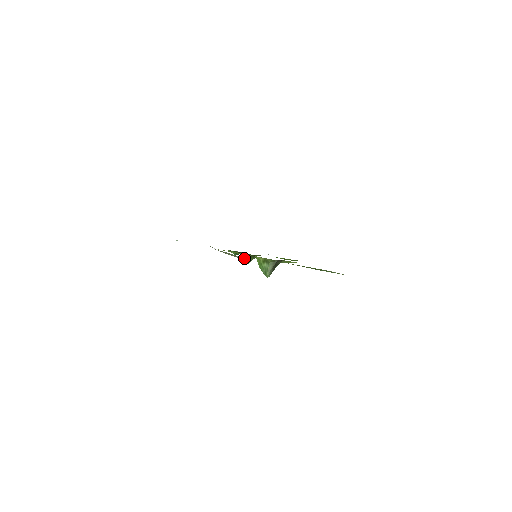
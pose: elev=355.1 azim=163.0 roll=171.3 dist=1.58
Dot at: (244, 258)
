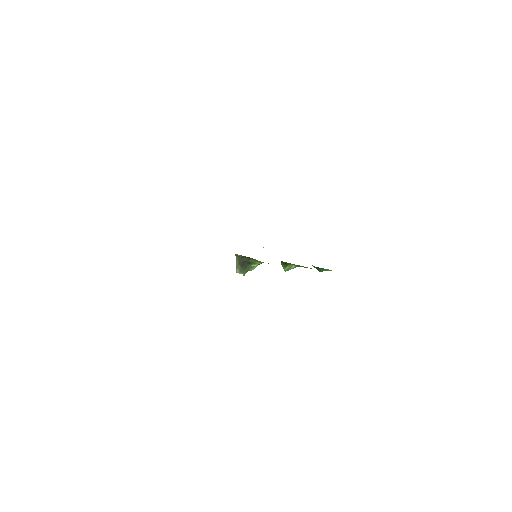
Dot at: occluded
